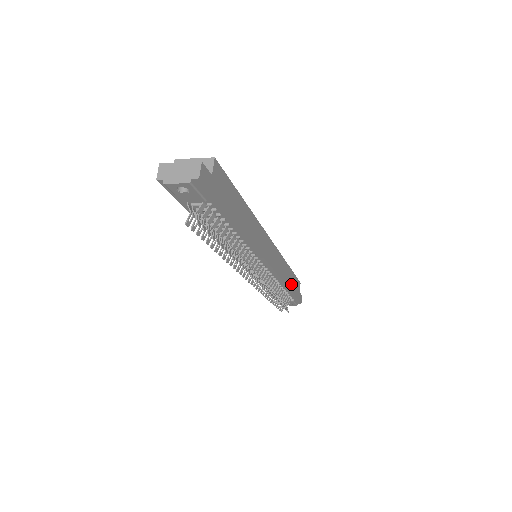
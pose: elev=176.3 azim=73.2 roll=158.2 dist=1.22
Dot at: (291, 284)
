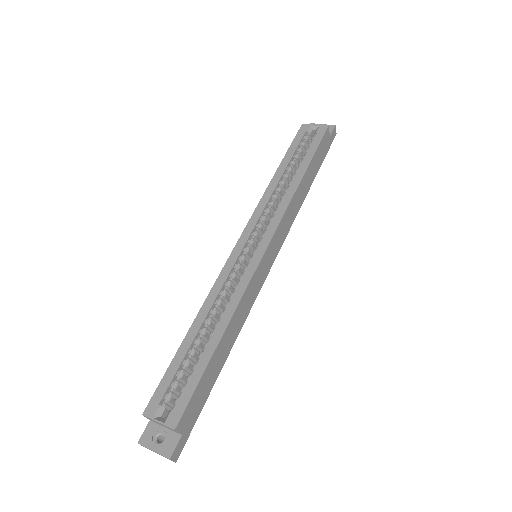
Dot at: (312, 175)
